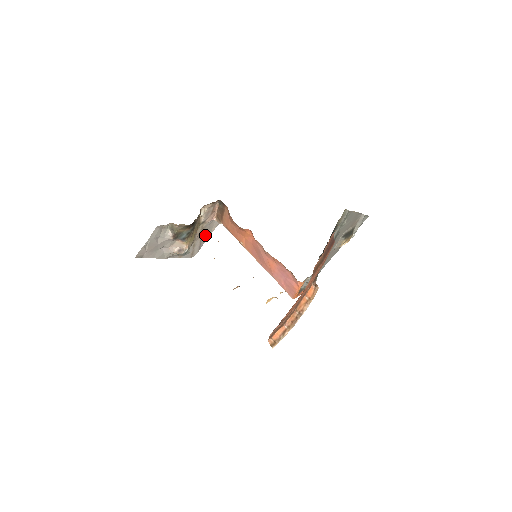
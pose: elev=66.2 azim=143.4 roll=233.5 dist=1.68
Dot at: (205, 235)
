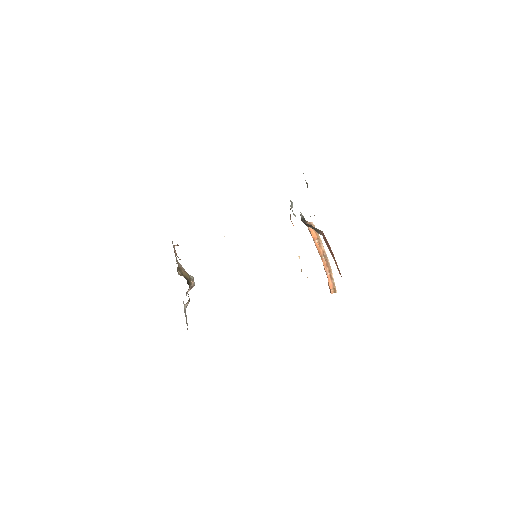
Dot at: occluded
